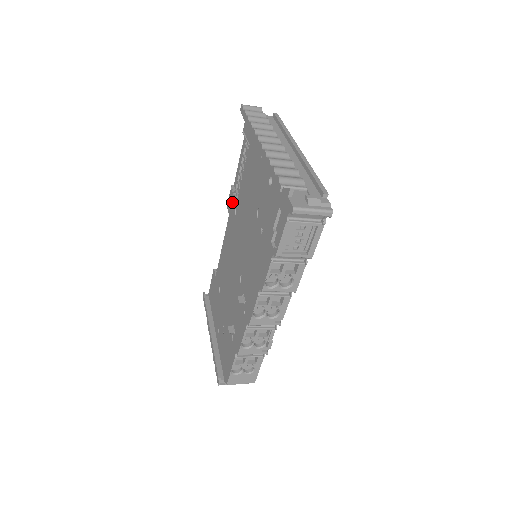
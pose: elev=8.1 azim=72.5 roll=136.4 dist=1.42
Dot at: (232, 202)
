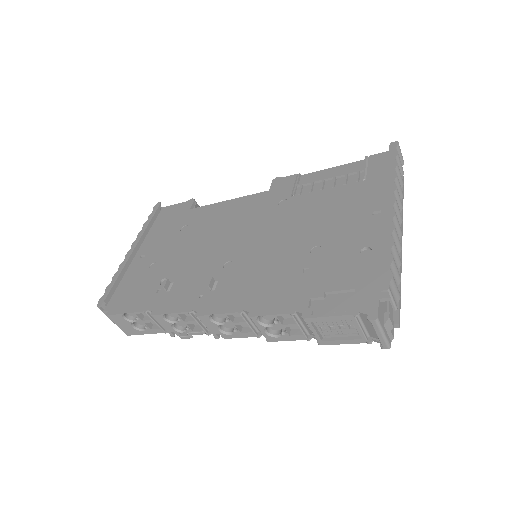
Dot at: (286, 187)
